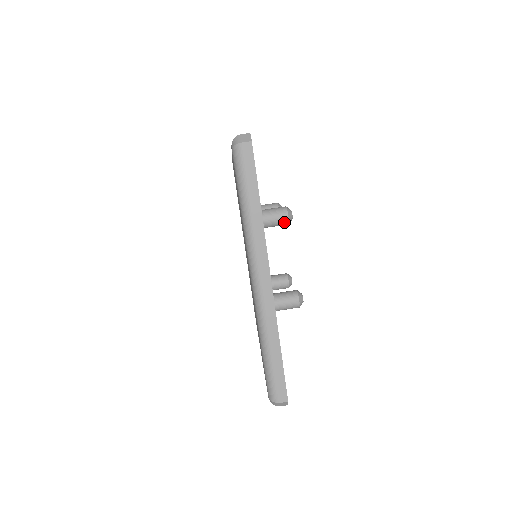
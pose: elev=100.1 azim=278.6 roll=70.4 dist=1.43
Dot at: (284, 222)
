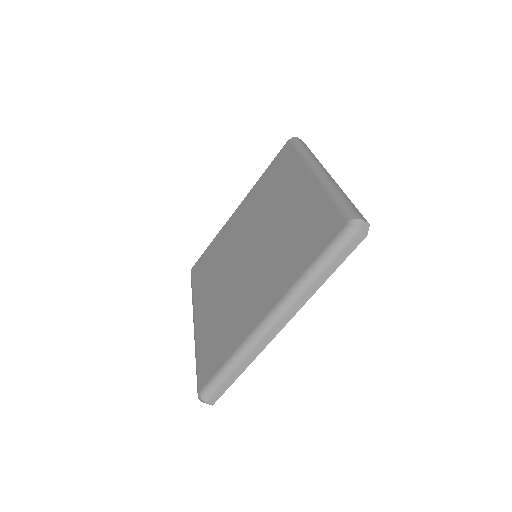
Dot at: occluded
